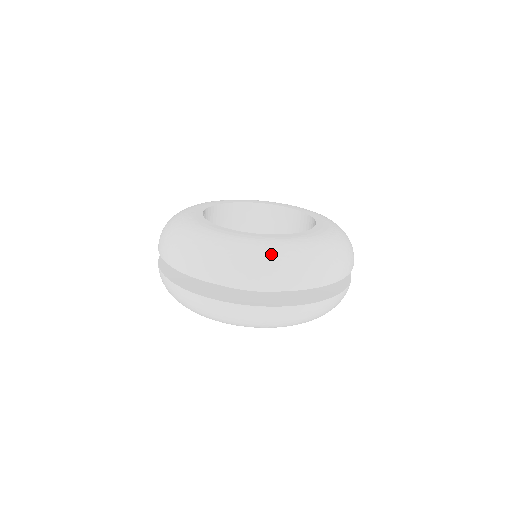
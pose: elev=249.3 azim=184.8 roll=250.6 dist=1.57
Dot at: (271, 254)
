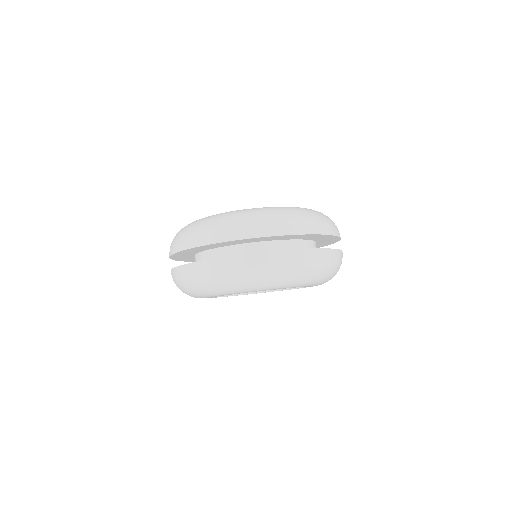
Dot at: (293, 210)
